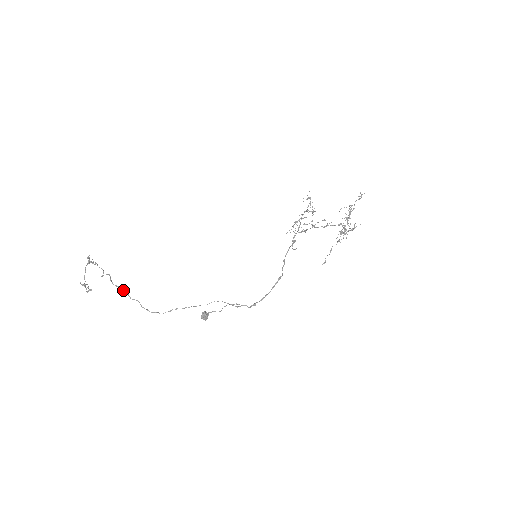
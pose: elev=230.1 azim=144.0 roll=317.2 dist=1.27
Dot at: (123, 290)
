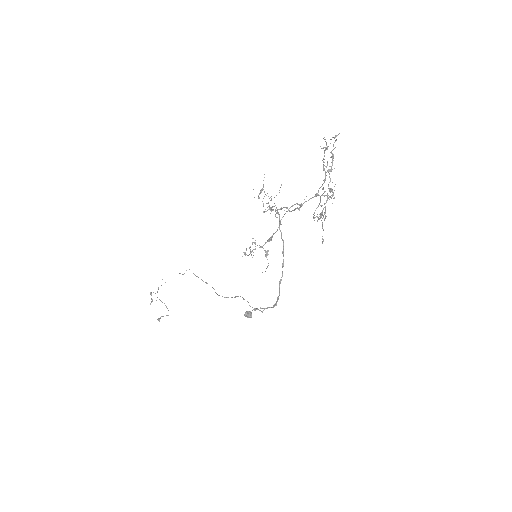
Dot at: occluded
